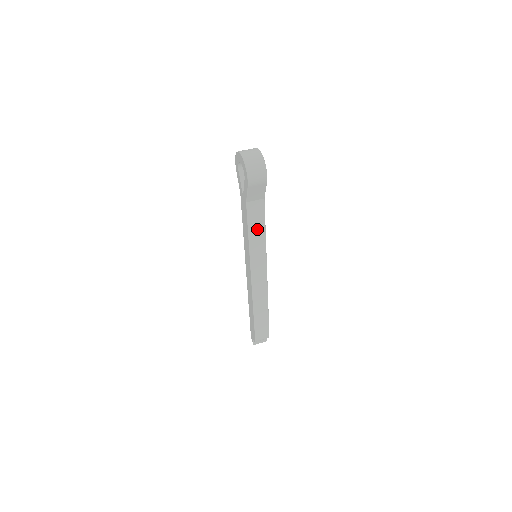
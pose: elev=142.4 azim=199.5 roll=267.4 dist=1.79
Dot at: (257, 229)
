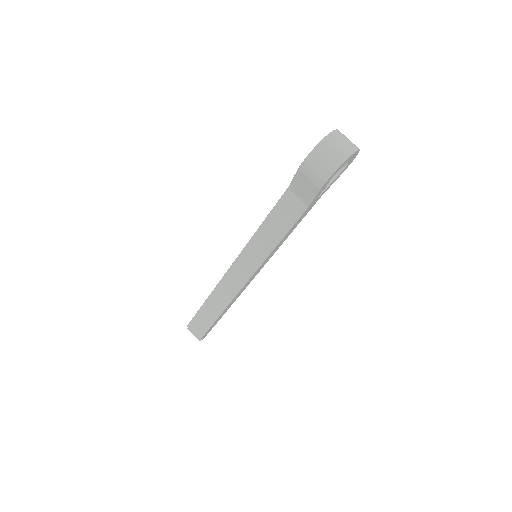
Dot at: (274, 228)
